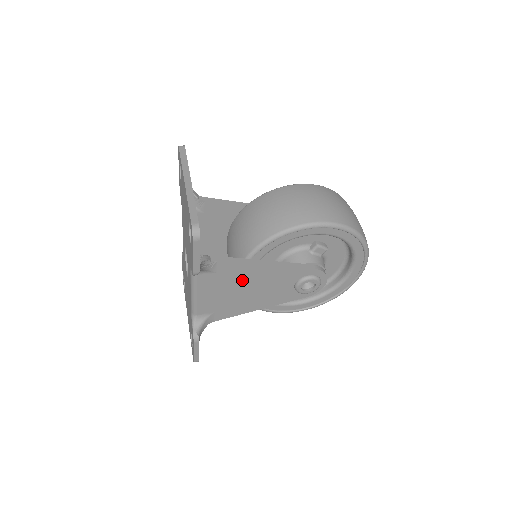
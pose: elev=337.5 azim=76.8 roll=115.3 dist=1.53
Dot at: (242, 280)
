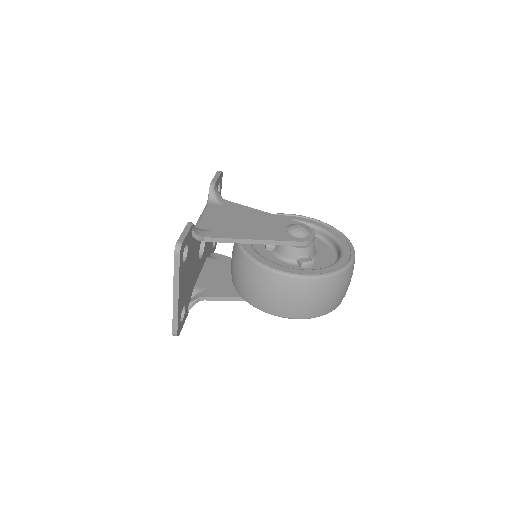
Dot at: occluded
